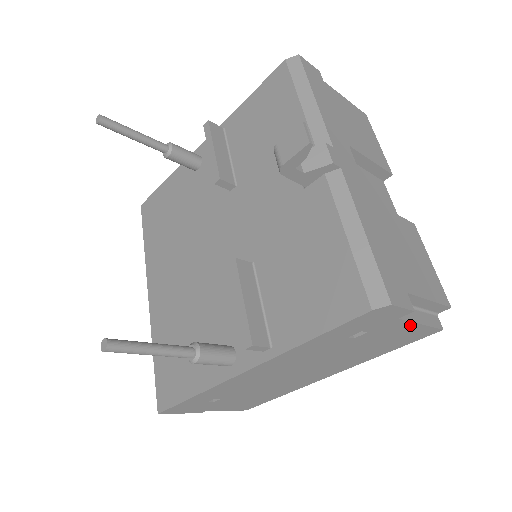
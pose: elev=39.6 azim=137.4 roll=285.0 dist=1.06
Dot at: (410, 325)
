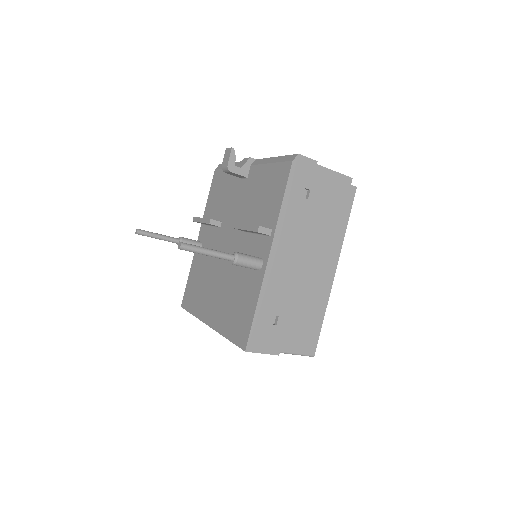
Dot at: (330, 180)
